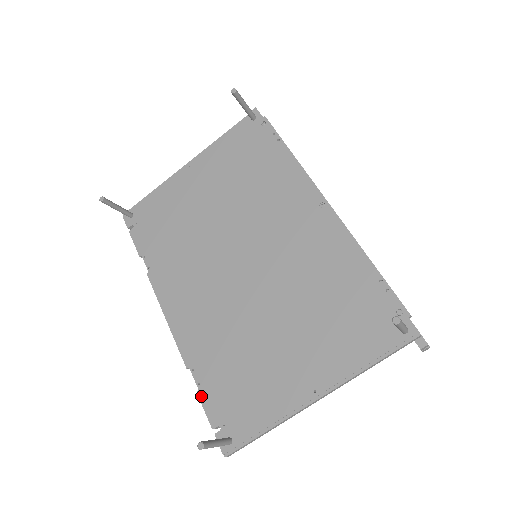
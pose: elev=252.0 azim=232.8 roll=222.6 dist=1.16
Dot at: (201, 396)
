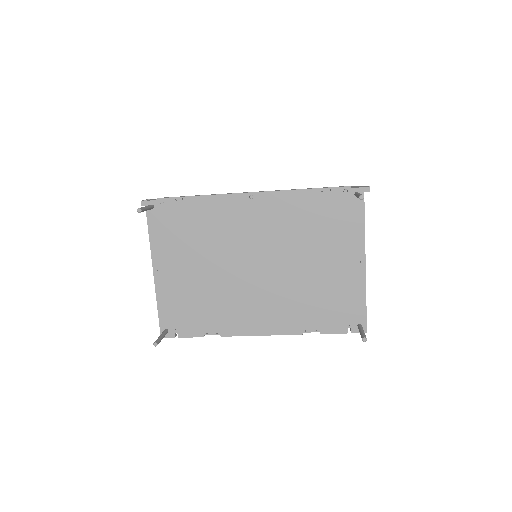
Dot at: (325, 332)
